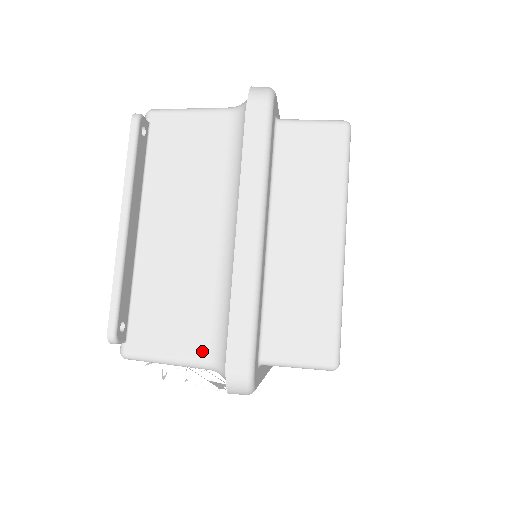
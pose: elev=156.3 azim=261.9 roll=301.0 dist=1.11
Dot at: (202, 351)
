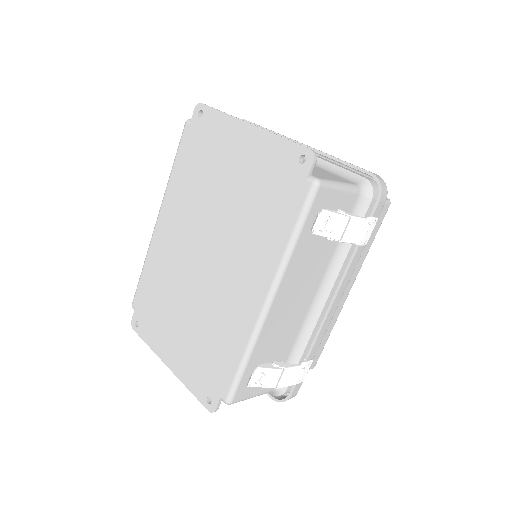
Dot at: (348, 181)
